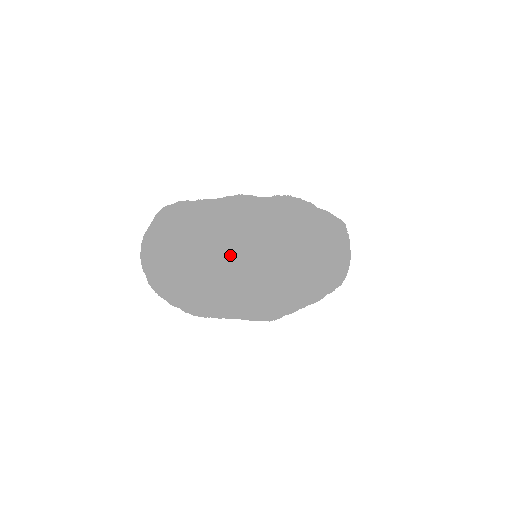
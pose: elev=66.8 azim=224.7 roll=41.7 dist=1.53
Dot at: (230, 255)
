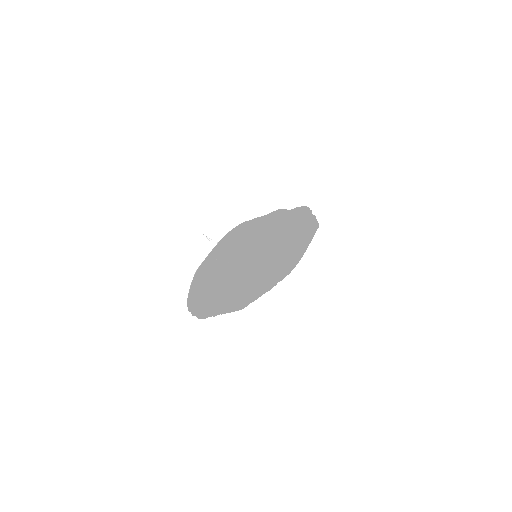
Dot at: (245, 263)
